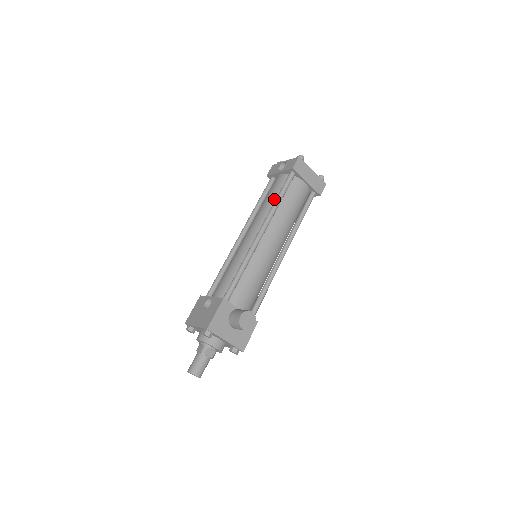
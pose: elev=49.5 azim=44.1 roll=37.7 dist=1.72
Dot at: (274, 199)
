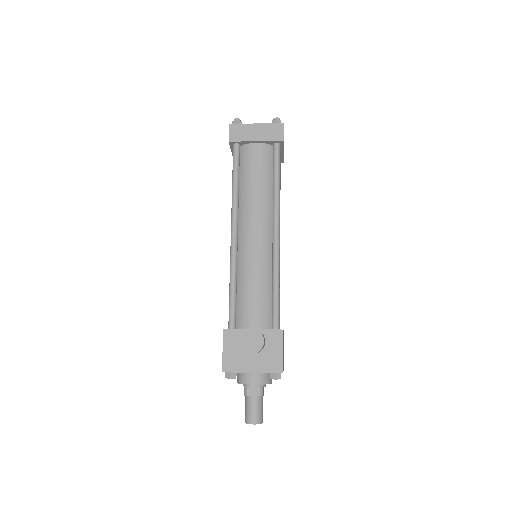
Dot at: occluded
